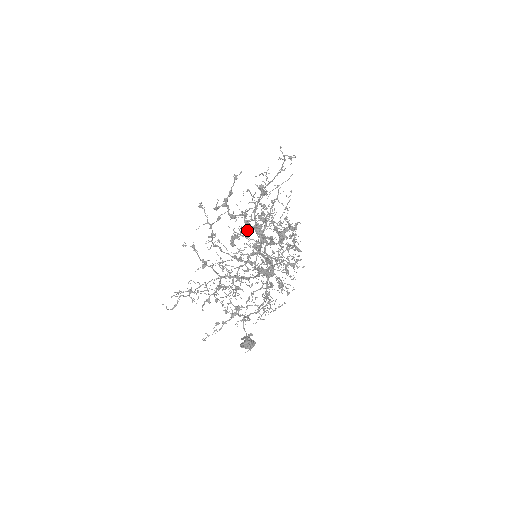
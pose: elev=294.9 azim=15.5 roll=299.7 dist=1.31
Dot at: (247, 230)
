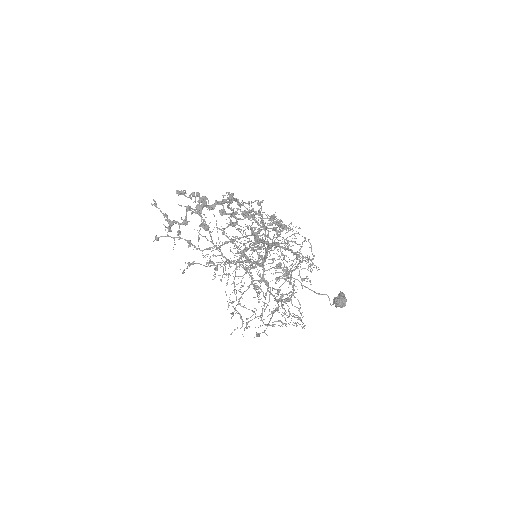
Dot at: (201, 209)
